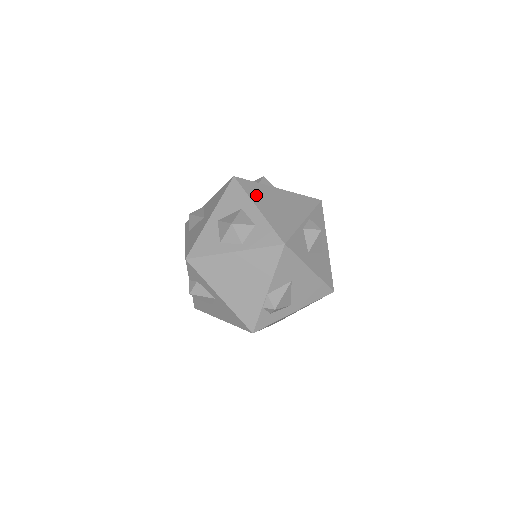
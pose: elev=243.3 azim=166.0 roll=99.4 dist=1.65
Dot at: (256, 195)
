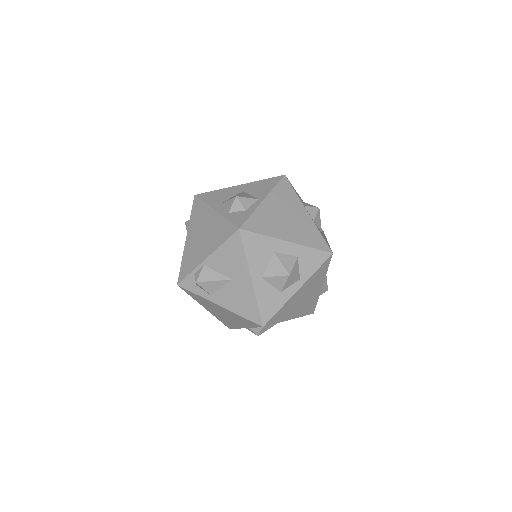
Dot at: (270, 229)
